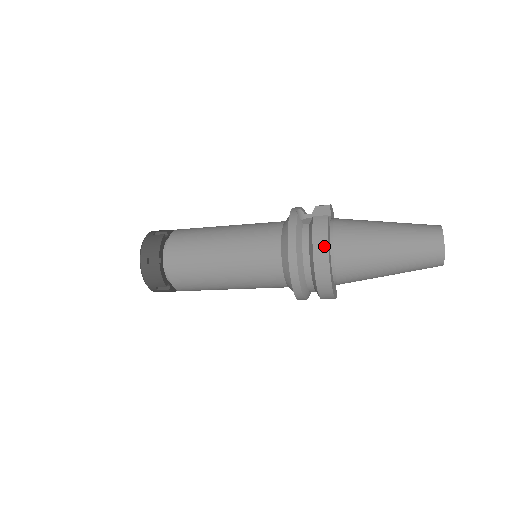
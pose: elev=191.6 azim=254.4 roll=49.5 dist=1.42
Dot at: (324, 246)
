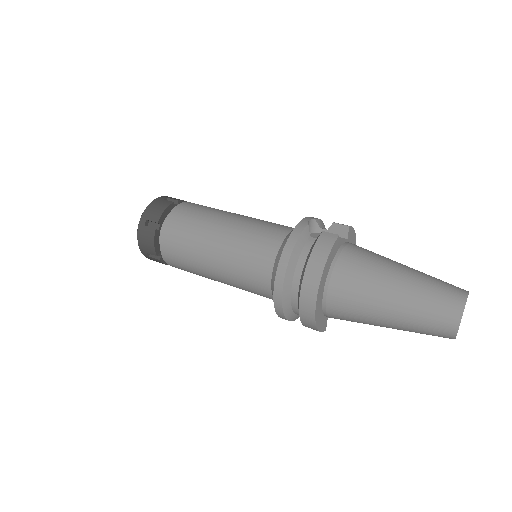
Dot at: (320, 266)
